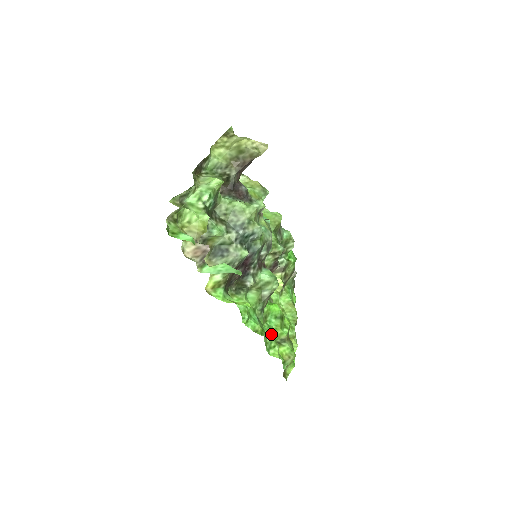
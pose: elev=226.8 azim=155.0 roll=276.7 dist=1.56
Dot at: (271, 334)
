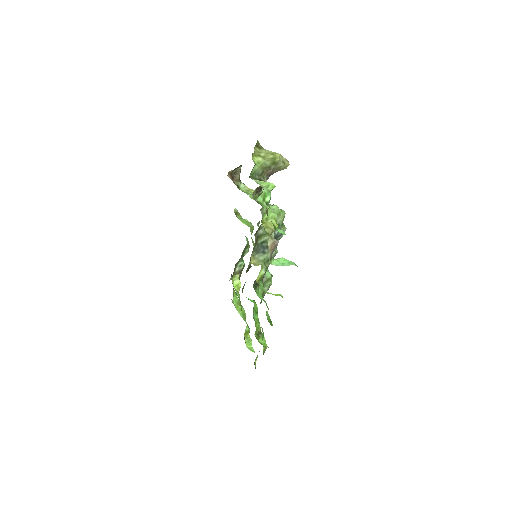
Dot at: occluded
